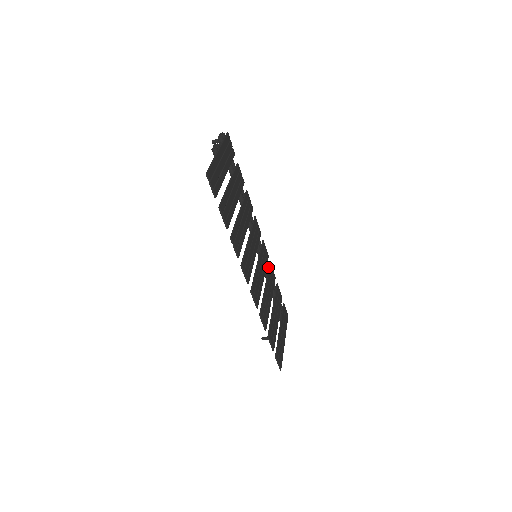
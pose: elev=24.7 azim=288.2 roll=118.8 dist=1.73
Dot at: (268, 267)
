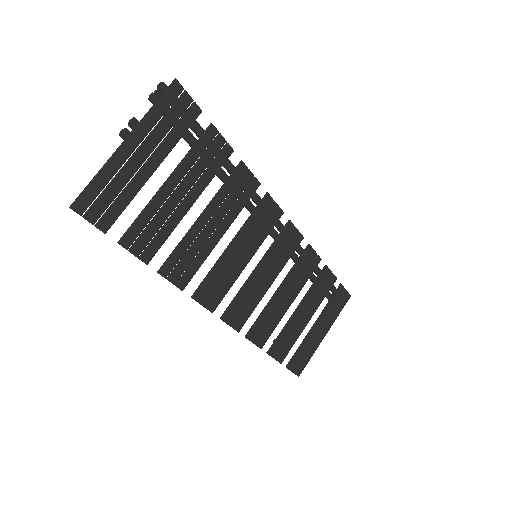
Dot at: (301, 252)
